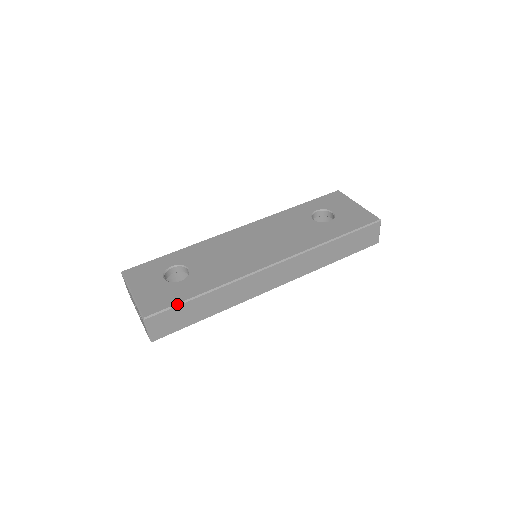
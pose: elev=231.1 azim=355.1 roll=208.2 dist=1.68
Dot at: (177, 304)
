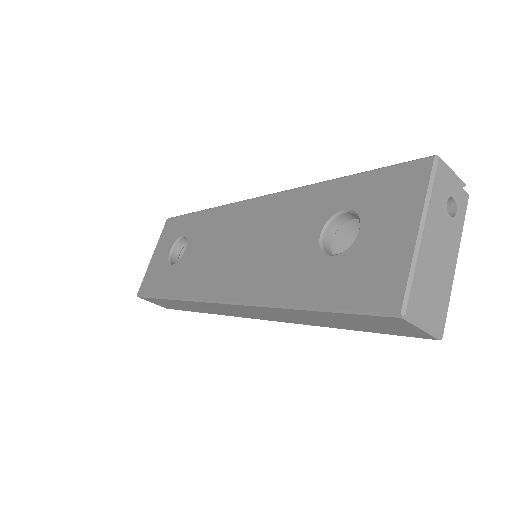
Dot at: (152, 296)
